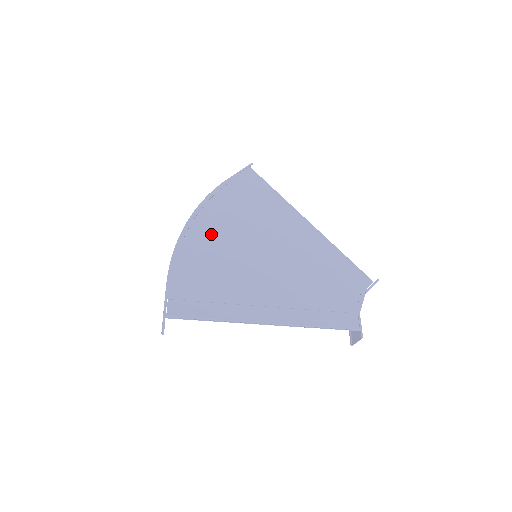
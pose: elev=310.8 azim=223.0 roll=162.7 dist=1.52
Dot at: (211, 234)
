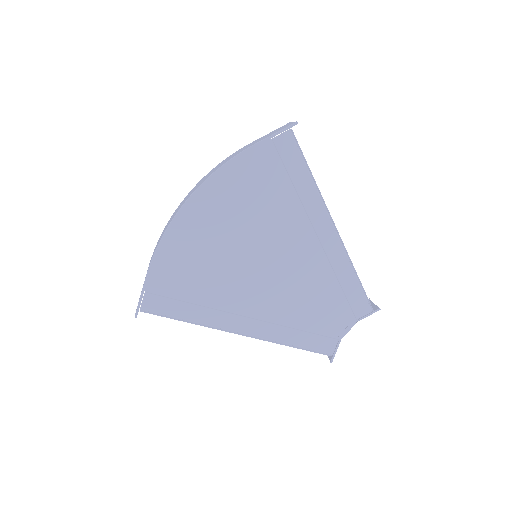
Dot at: (211, 222)
